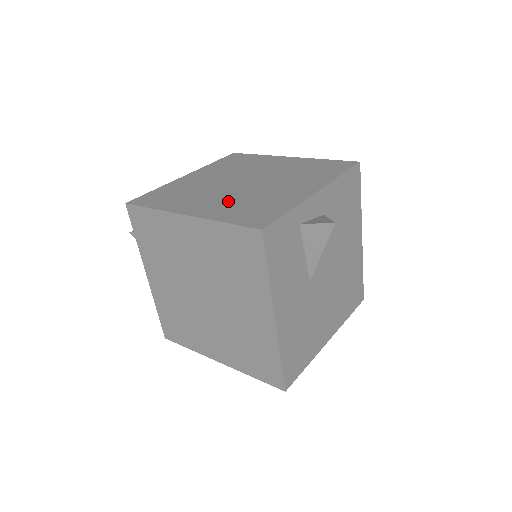
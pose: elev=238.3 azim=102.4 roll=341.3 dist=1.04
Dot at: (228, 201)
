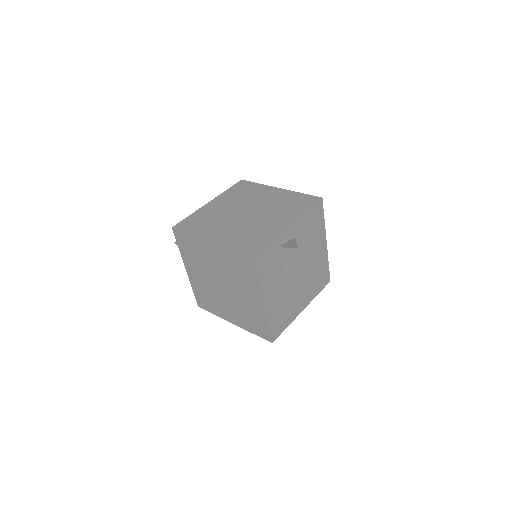
Dot at: (235, 230)
